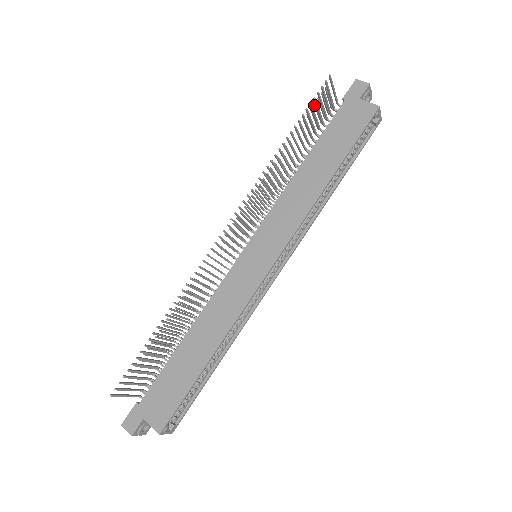
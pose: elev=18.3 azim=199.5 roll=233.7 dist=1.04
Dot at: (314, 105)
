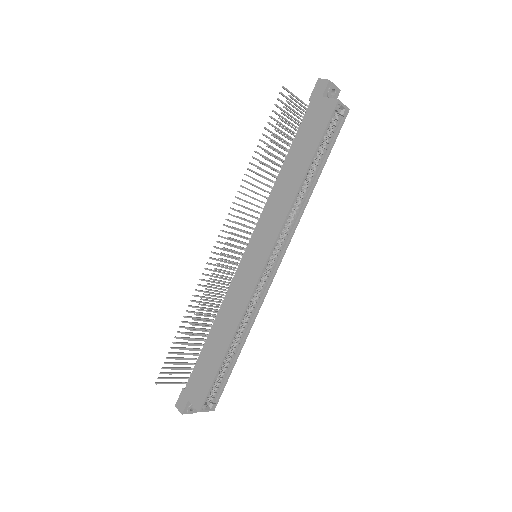
Dot at: occluded
